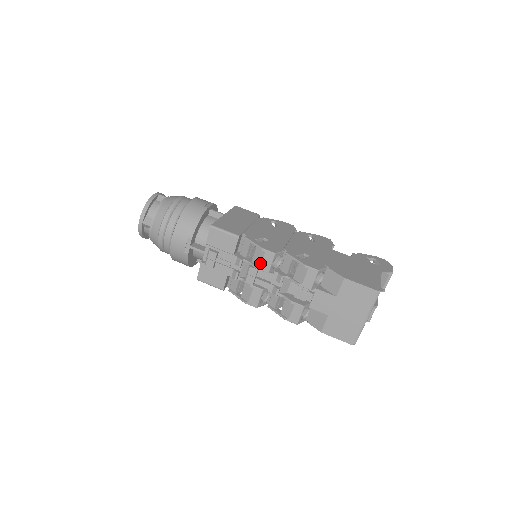
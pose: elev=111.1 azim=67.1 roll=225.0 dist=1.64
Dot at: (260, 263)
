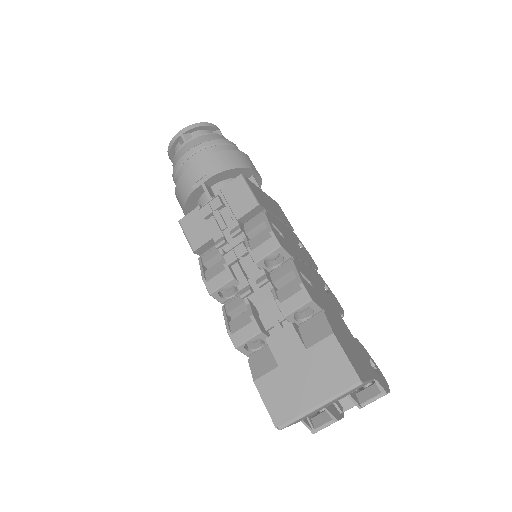
Dot at: (256, 246)
